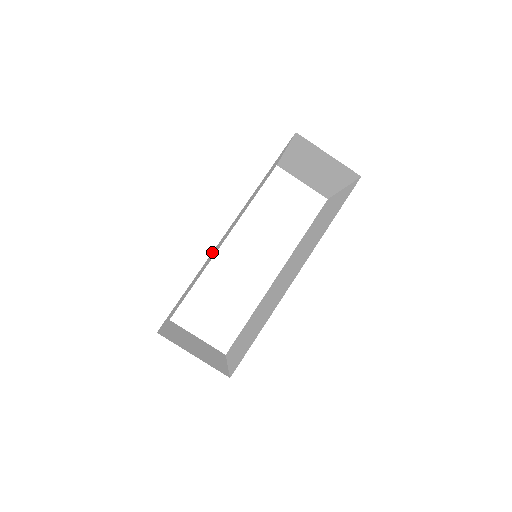
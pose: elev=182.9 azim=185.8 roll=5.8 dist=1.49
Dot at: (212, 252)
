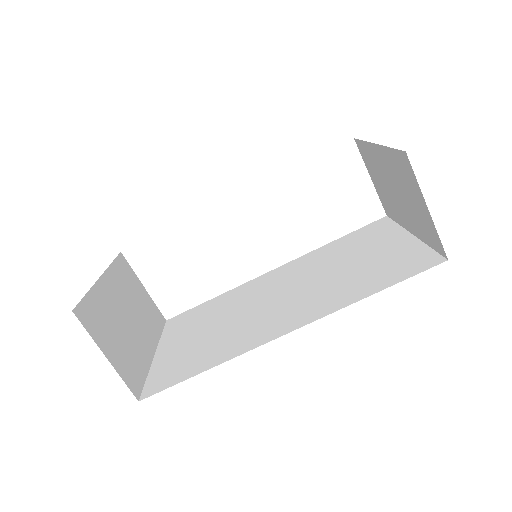
Dot at: occluded
